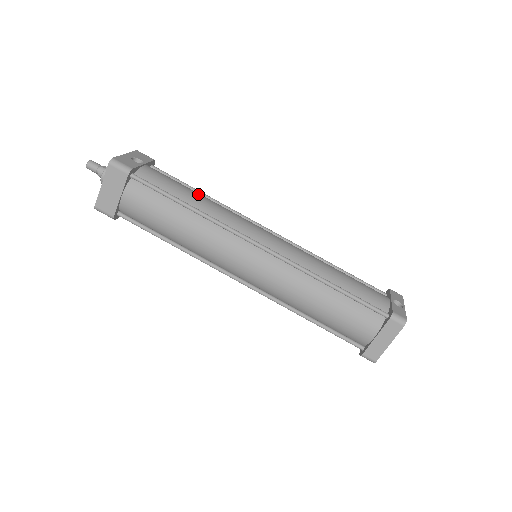
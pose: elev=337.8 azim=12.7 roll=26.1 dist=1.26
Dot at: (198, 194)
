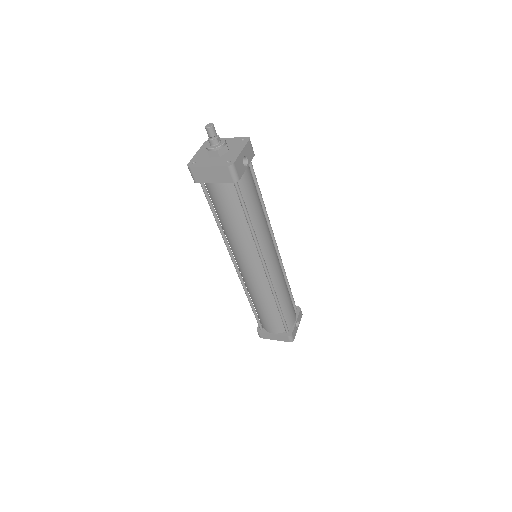
Dot at: (261, 208)
